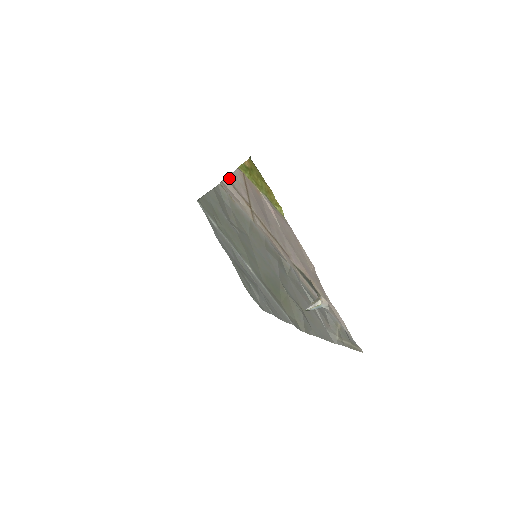
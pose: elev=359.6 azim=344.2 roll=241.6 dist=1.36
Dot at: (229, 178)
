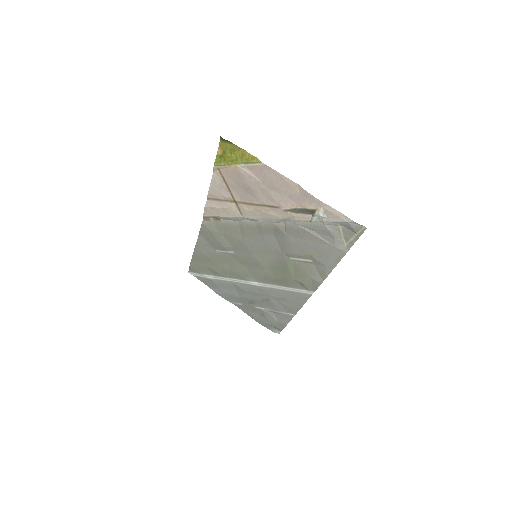
Dot at: (209, 194)
